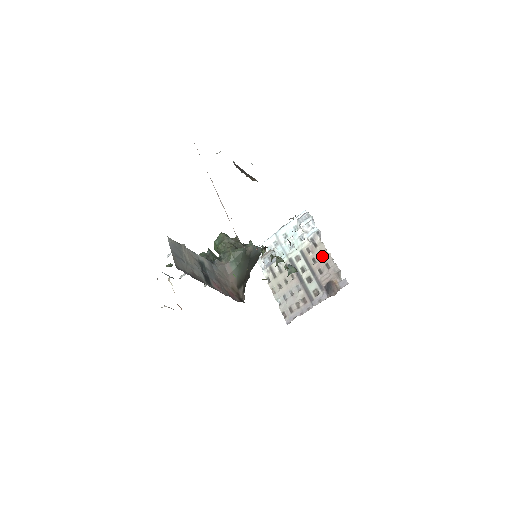
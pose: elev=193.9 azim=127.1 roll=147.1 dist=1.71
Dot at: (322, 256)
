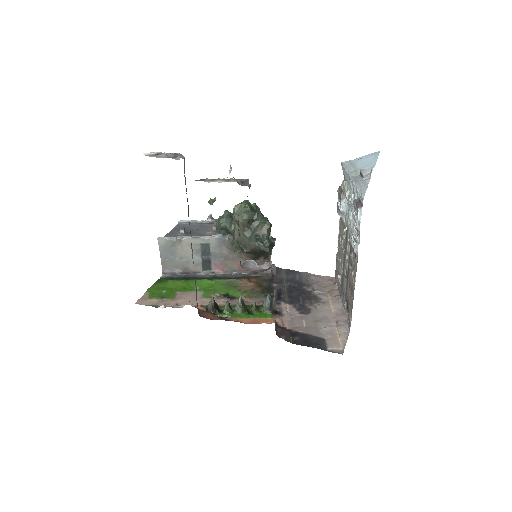
Dot at: (354, 273)
